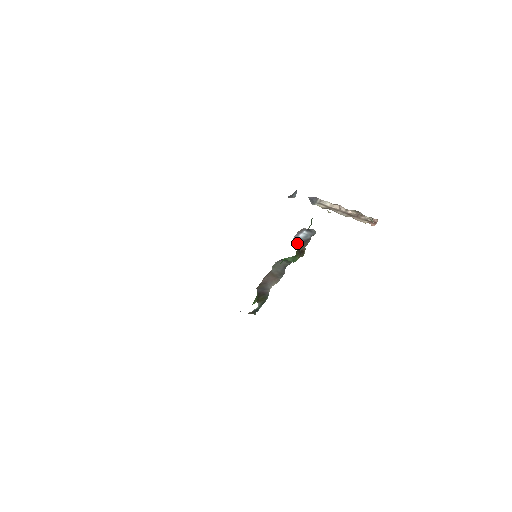
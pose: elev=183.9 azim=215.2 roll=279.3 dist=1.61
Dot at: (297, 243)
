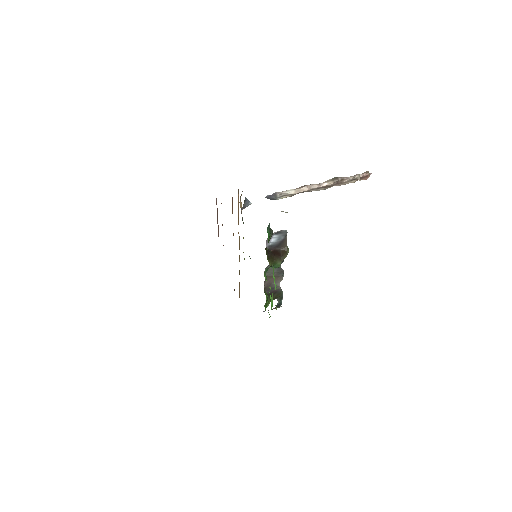
Dot at: (274, 247)
